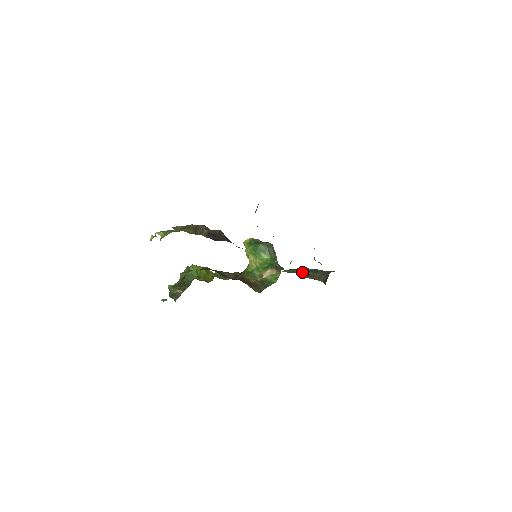
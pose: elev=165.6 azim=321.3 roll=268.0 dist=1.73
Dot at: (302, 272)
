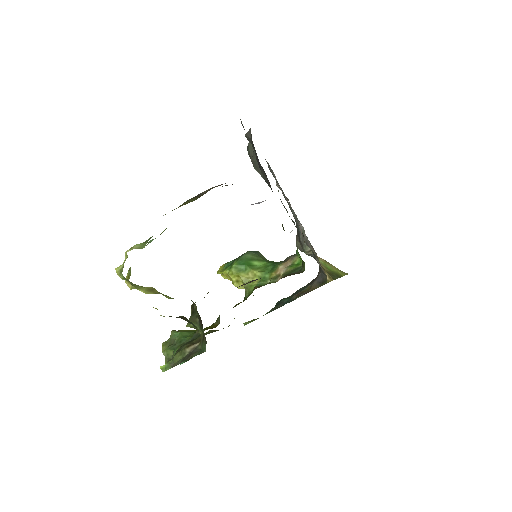
Dot at: (285, 302)
